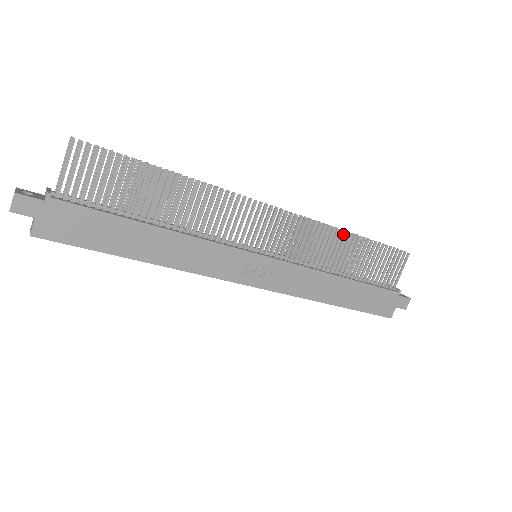
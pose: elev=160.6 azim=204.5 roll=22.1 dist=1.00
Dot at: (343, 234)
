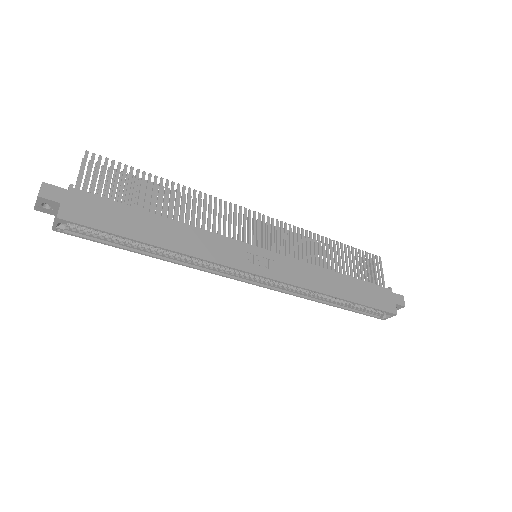
Dot at: occluded
